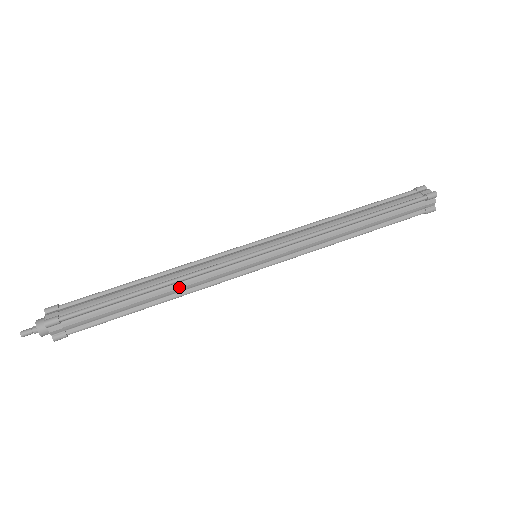
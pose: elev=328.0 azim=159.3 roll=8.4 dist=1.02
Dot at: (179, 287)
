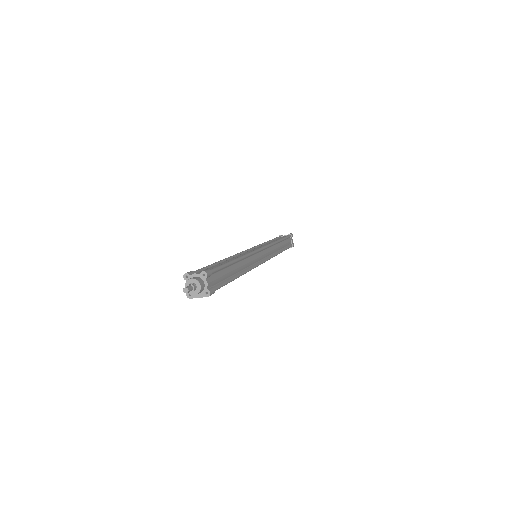
Dot at: (245, 263)
